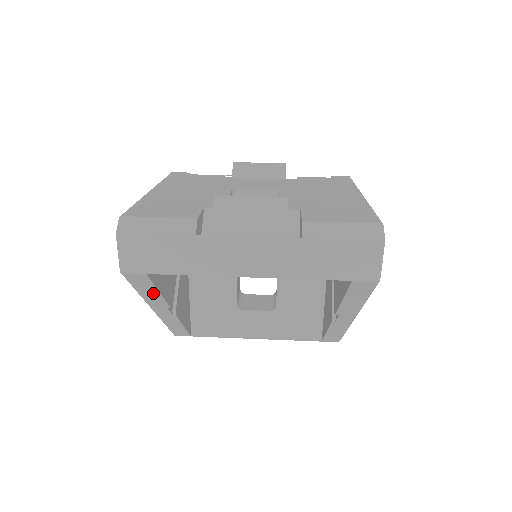
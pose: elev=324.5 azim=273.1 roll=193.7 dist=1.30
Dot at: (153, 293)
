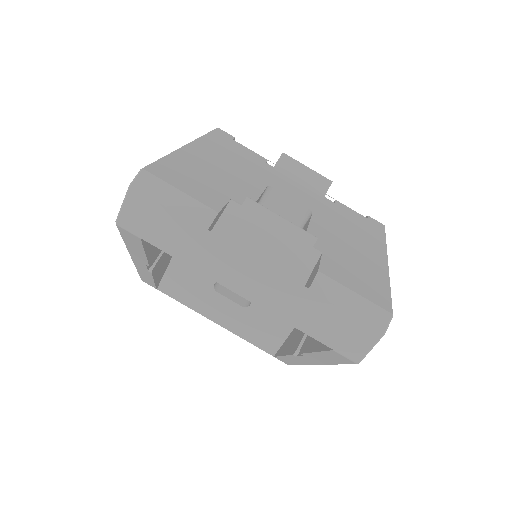
Dot at: (139, 250)
